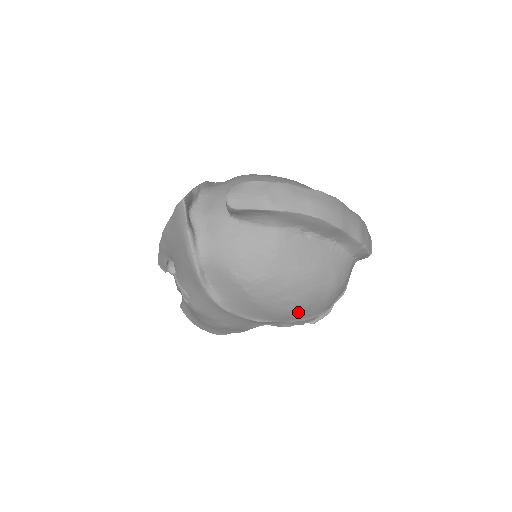
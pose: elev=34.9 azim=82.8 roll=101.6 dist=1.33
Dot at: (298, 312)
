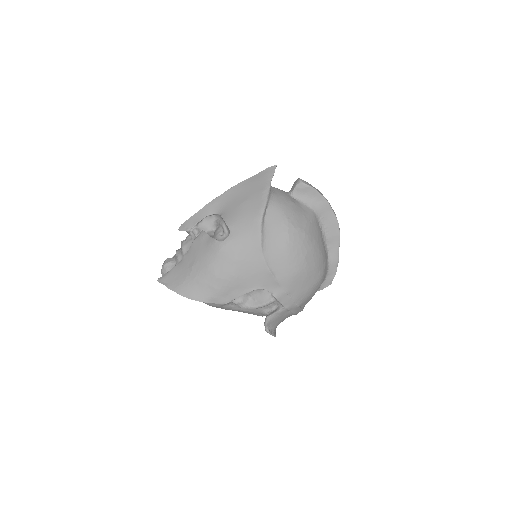
Dot at: (299, 279)
